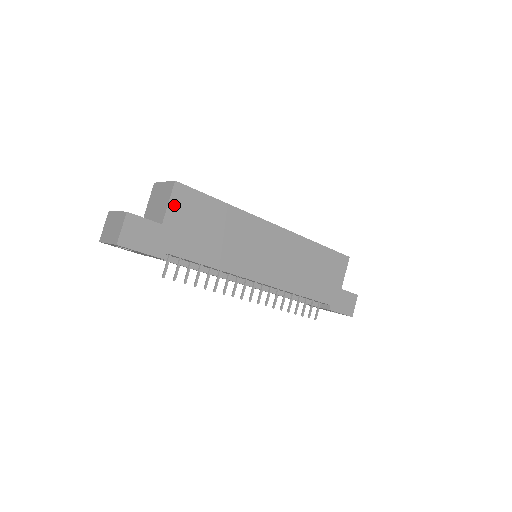
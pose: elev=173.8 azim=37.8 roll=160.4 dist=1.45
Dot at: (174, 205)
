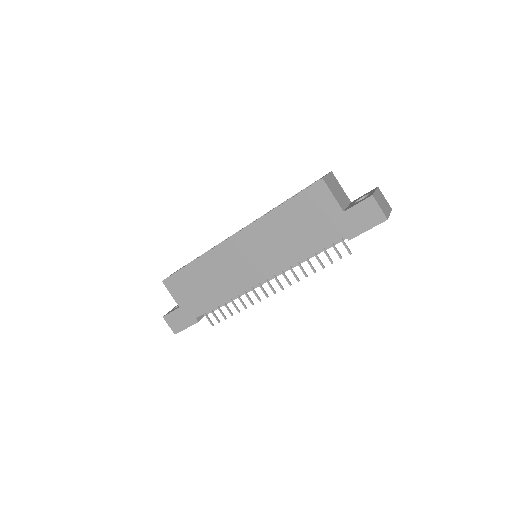
Dot at: (174, 293)
